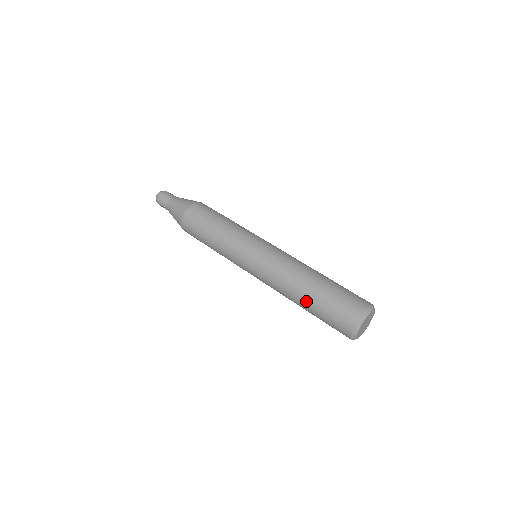
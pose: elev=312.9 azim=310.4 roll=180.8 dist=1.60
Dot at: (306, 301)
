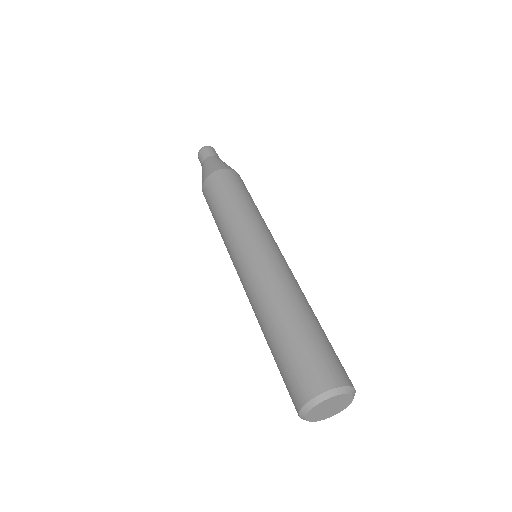
Dot at: occluded
